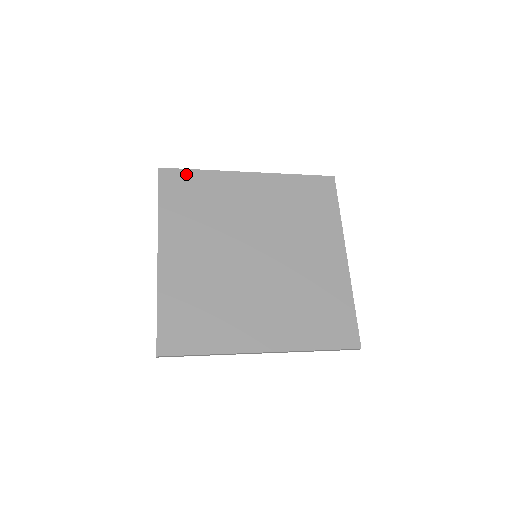
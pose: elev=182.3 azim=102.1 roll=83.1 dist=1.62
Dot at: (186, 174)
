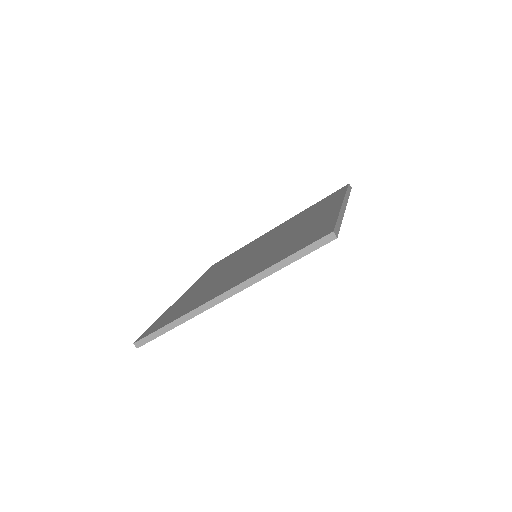
Dot at: occluded
